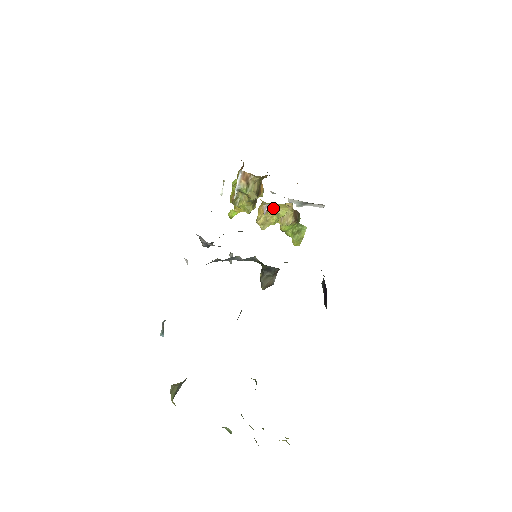
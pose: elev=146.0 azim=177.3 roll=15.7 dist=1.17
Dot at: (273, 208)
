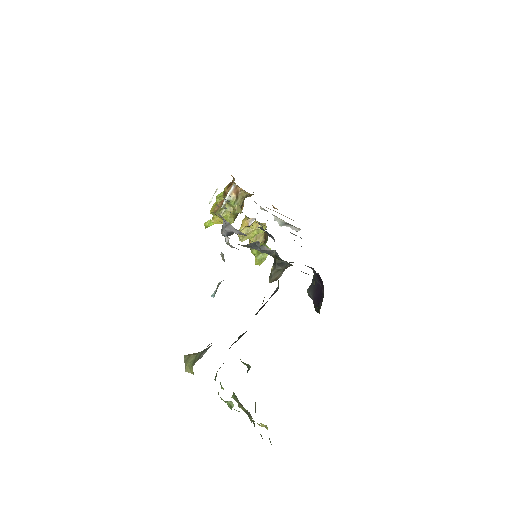
Dot at: (255, 223)
